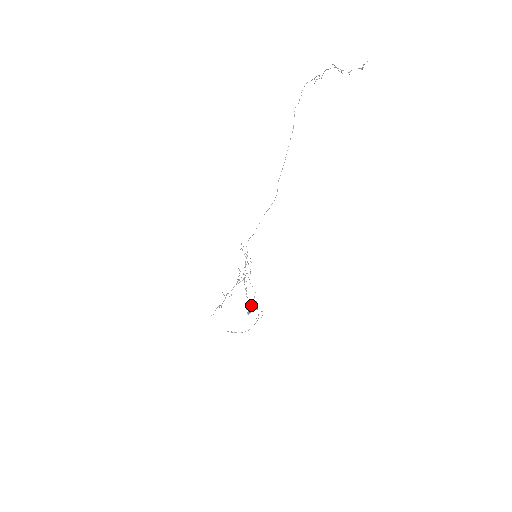
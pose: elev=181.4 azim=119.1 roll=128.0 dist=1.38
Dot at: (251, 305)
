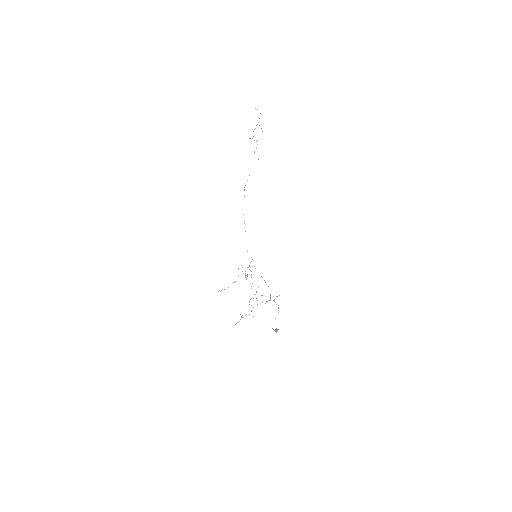
Dot at: occluded
